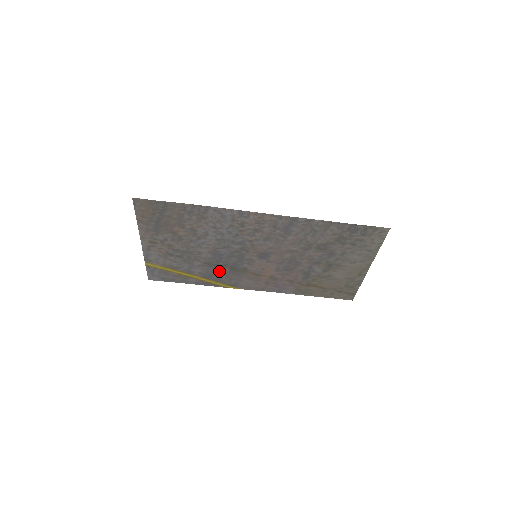
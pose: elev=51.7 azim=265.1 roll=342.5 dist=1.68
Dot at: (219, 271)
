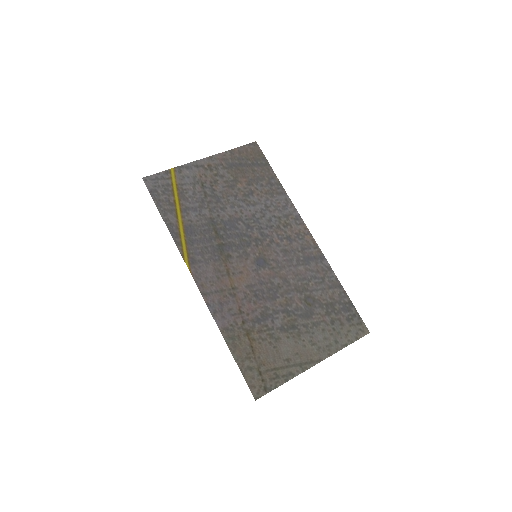
Dot at: (207, 237)
